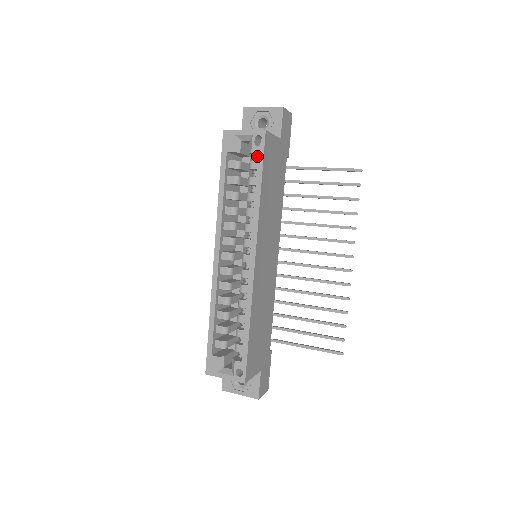
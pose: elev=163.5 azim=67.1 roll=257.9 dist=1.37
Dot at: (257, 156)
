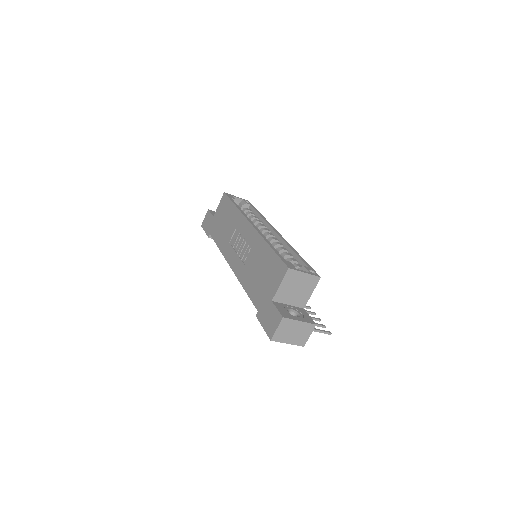
Dot at: occluded
